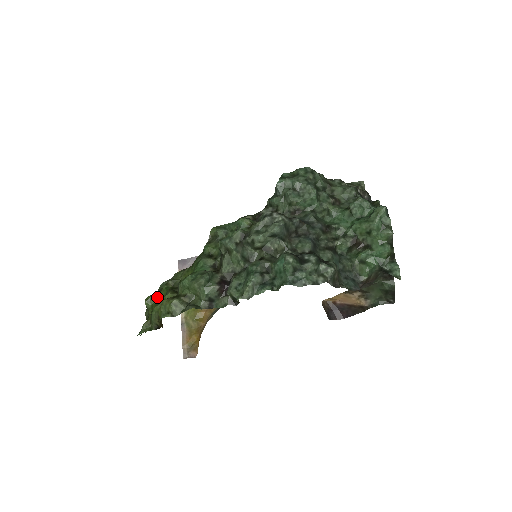
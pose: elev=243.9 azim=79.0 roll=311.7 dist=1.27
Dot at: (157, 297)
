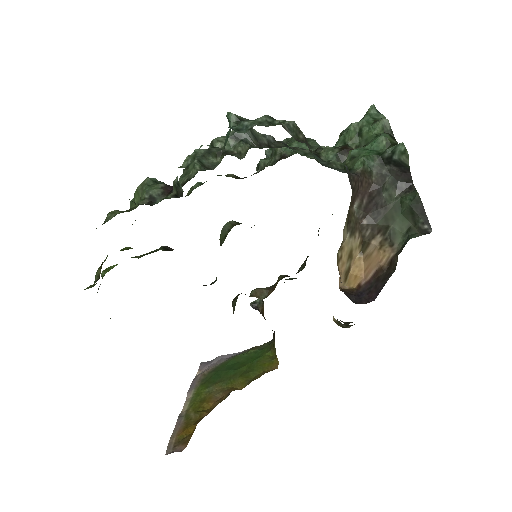
Dot at: (116, 265)
